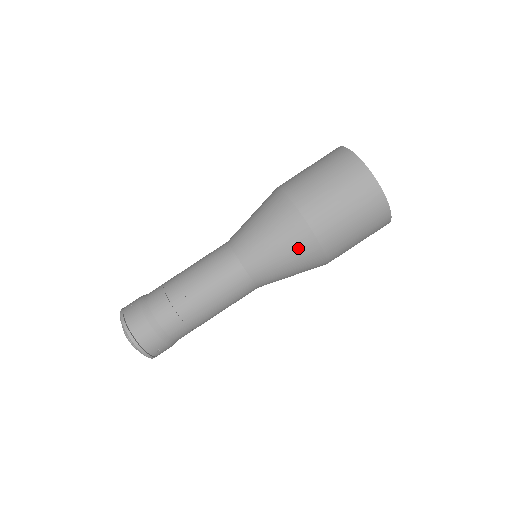
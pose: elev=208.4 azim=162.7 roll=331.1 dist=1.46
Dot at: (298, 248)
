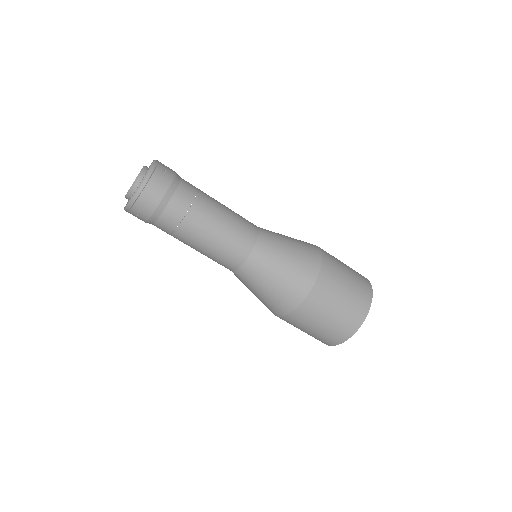
Dot at: (283, 295)
